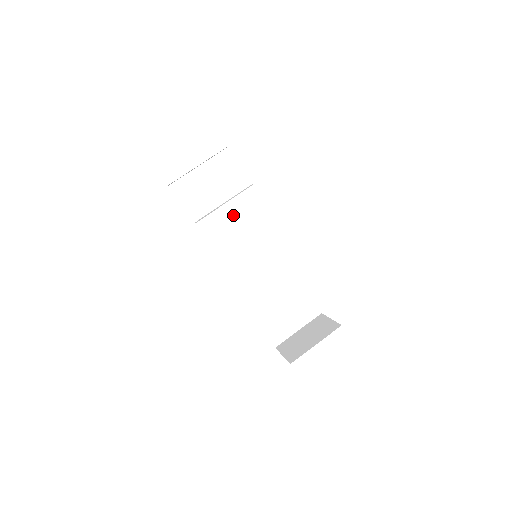
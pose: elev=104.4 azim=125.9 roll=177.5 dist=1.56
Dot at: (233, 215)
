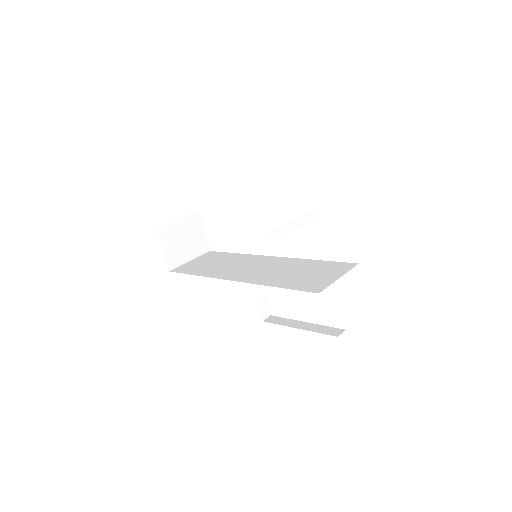
Dot at: (231, 262)
